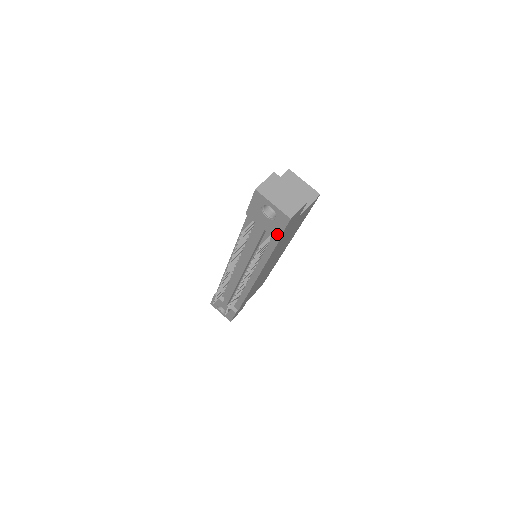
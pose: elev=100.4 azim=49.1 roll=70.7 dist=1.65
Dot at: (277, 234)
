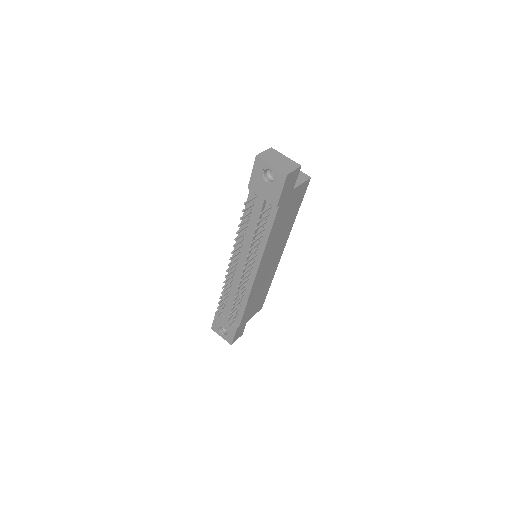
Dot at: (276, 199)
